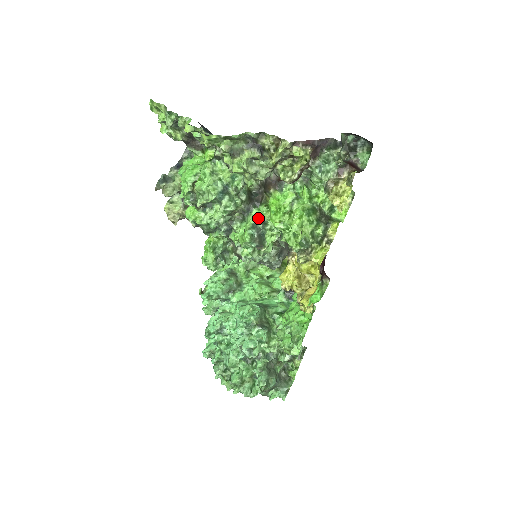
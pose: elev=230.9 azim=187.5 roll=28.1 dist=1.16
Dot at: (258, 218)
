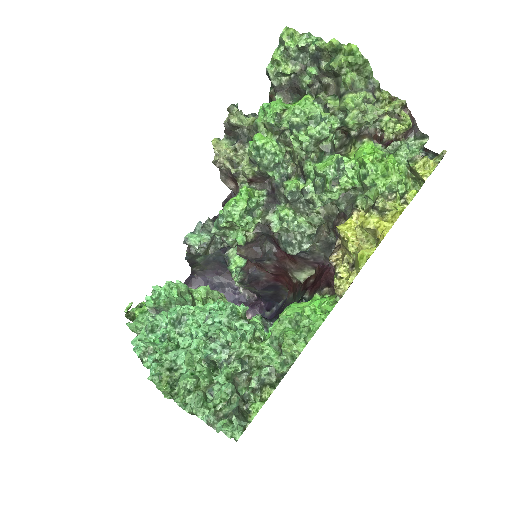
Dot at: (342, 159)
